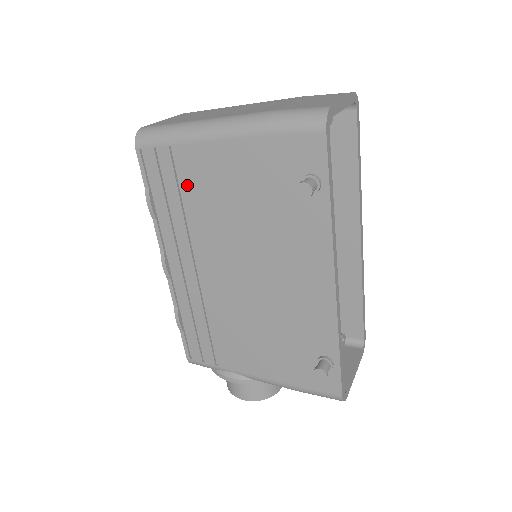
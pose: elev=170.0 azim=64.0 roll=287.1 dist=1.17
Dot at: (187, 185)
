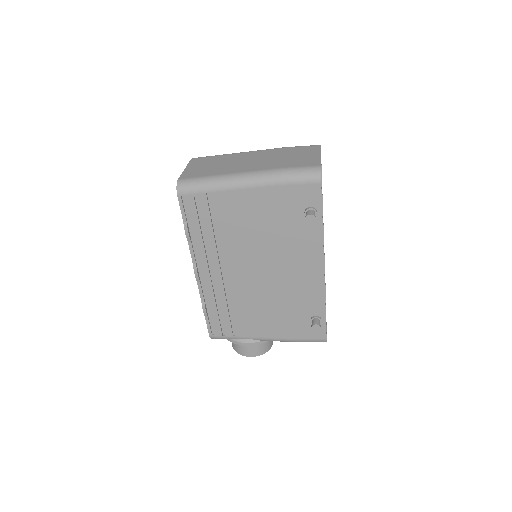
Dot at: (219, 218)
